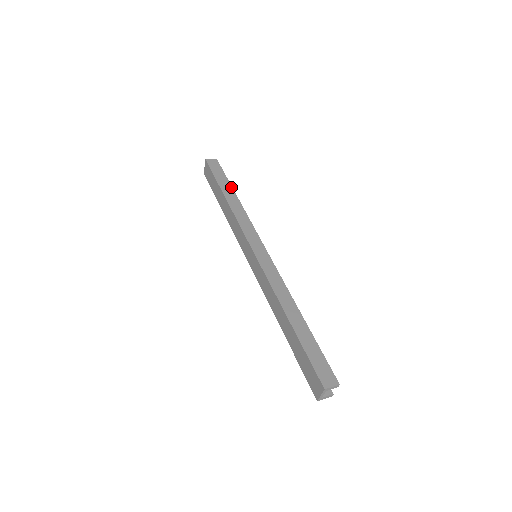
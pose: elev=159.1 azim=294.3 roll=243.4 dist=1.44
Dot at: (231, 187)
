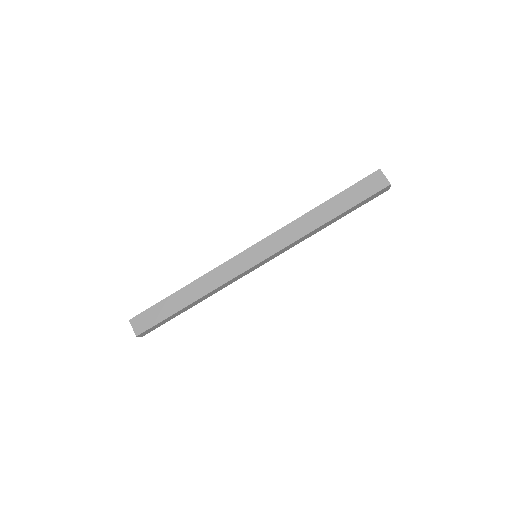
Dot at: occluded
